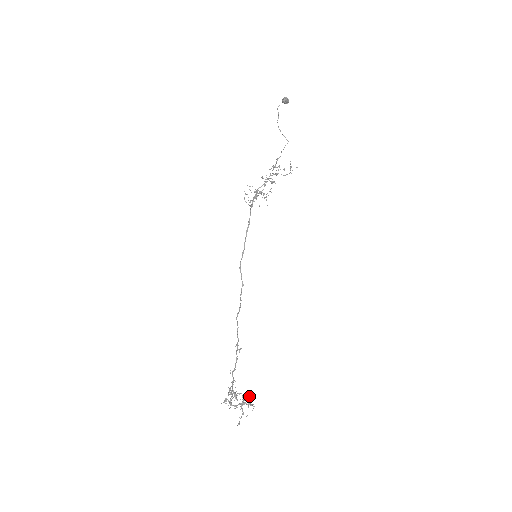
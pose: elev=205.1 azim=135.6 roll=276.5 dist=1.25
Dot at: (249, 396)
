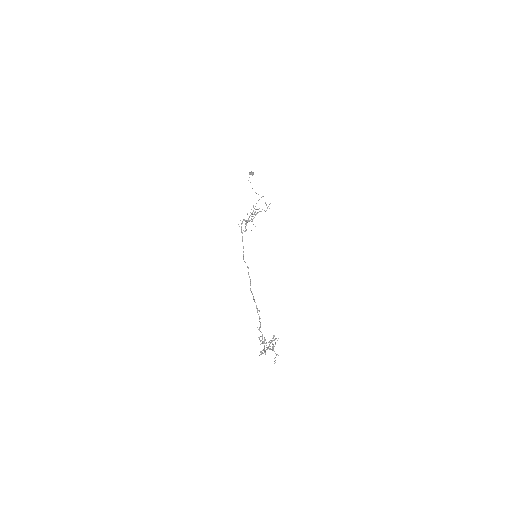
Dot at: (273, 335)
